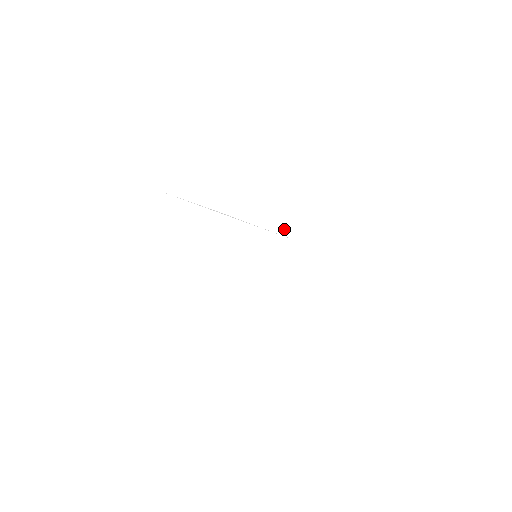
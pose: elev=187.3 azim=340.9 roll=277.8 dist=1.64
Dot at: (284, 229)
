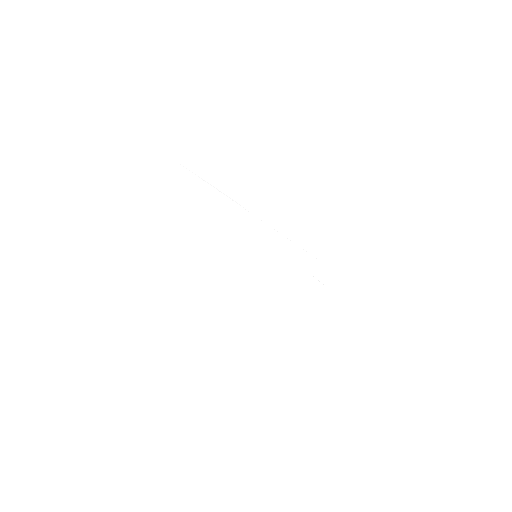
Dot at: (301, 237)
